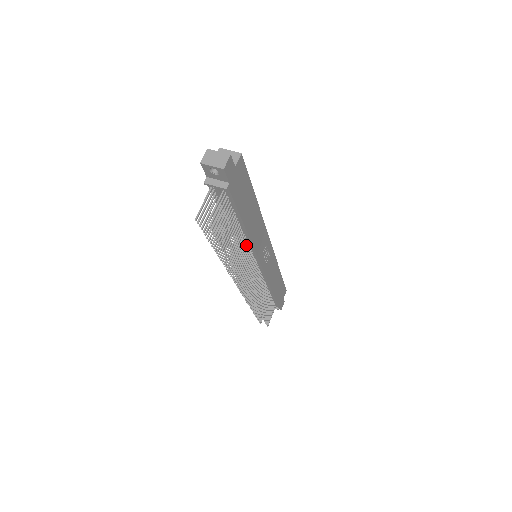
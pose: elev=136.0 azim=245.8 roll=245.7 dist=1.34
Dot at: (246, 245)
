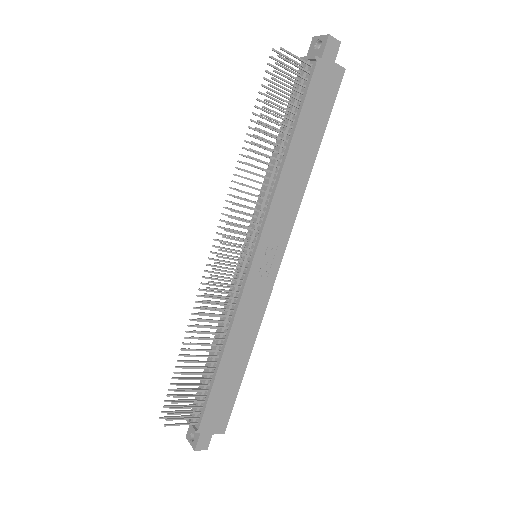
Dot at: (269, 186)
